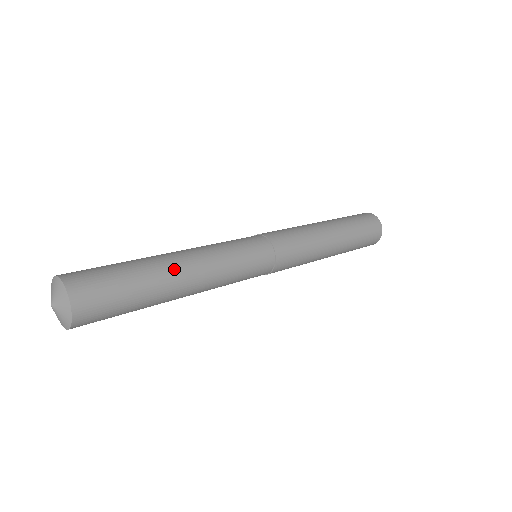
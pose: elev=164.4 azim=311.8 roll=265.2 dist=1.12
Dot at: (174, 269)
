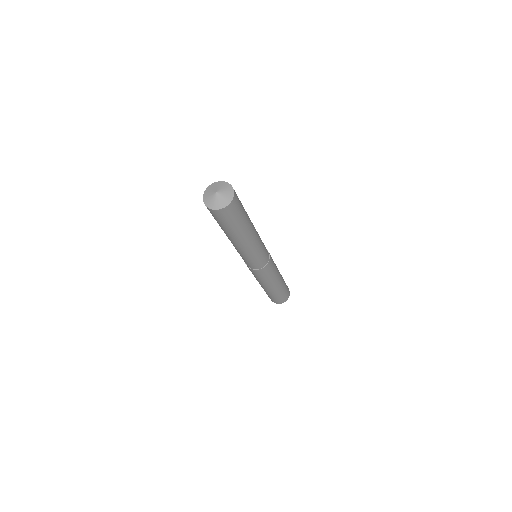
Dot at: (251, 228)
